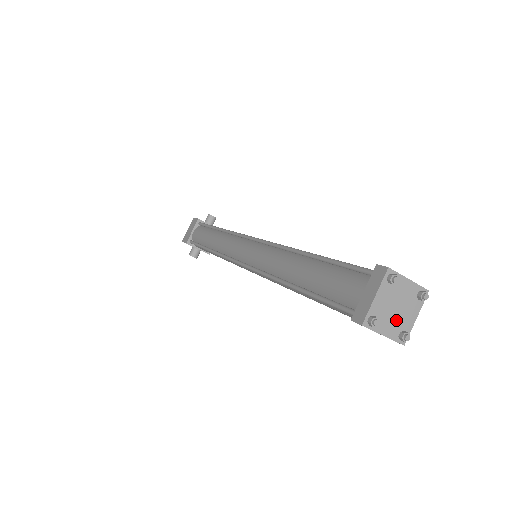
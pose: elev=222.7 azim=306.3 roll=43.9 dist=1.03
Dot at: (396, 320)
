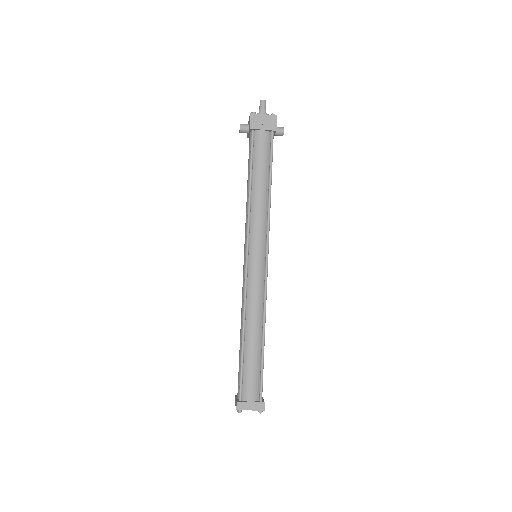
Dot at: occluded
